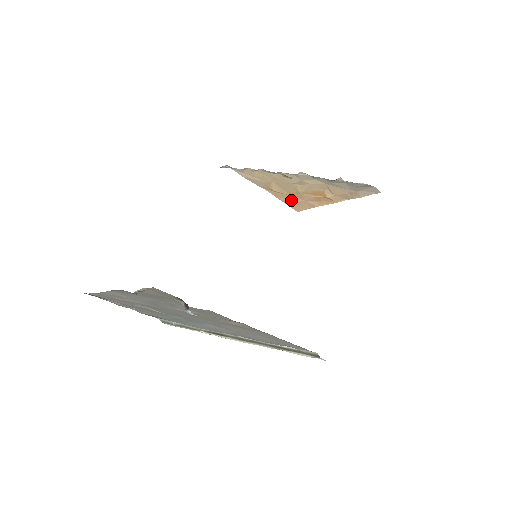
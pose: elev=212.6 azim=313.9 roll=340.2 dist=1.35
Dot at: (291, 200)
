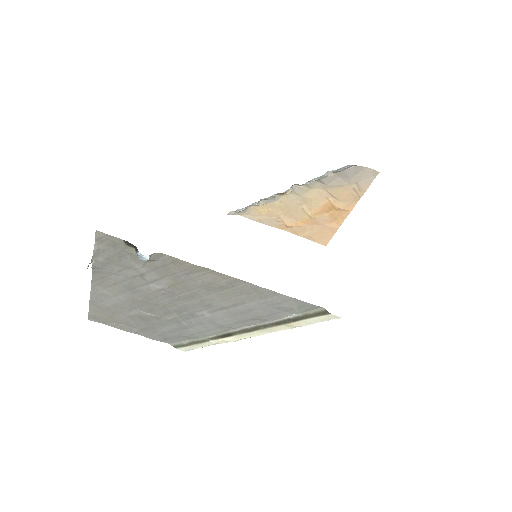
Dot at: (311, 232)
